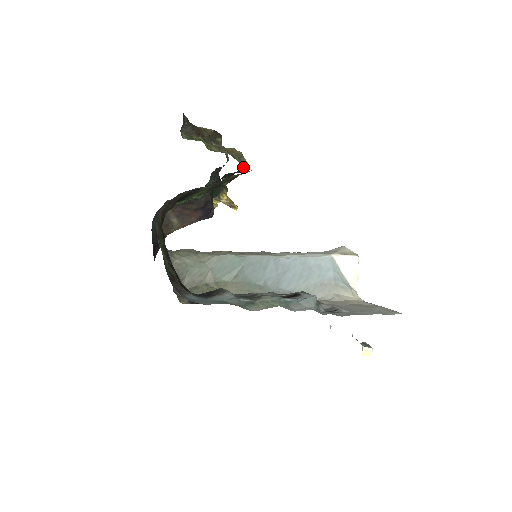
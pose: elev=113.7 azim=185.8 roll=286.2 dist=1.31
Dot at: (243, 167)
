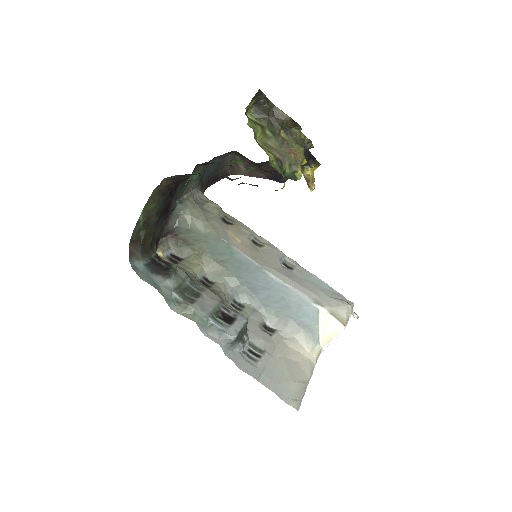
Dot at: (290, 175)
